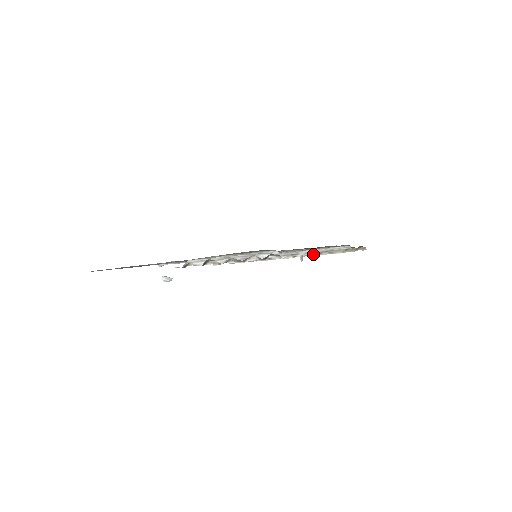
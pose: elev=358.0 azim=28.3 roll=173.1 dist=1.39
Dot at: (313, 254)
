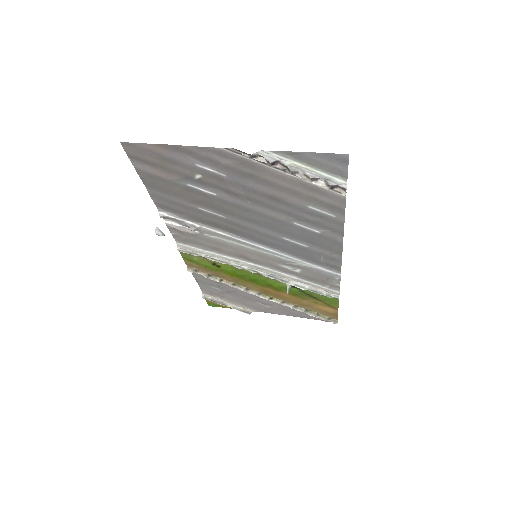
Dot at: (302, 289)
